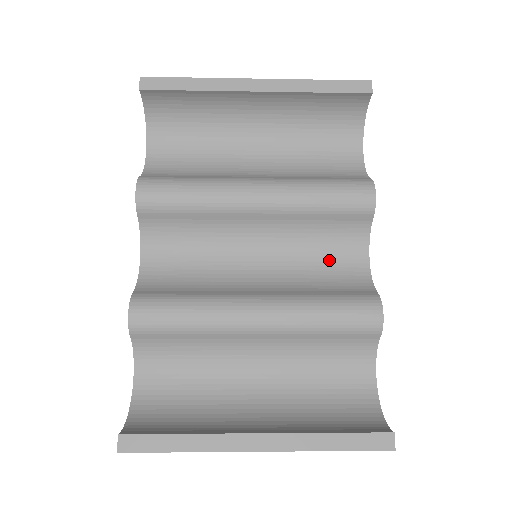
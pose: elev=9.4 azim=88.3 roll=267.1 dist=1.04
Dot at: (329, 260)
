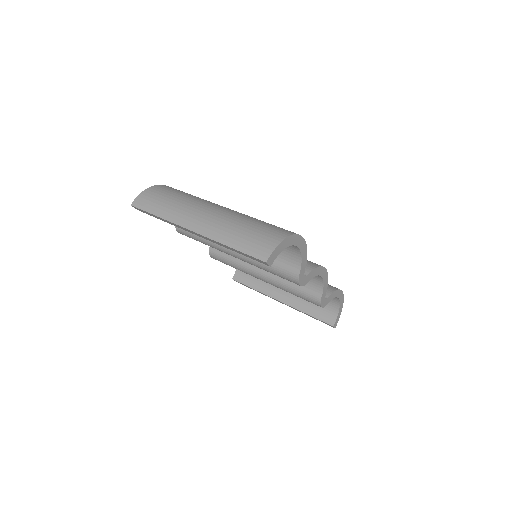
Dot at: occluded
